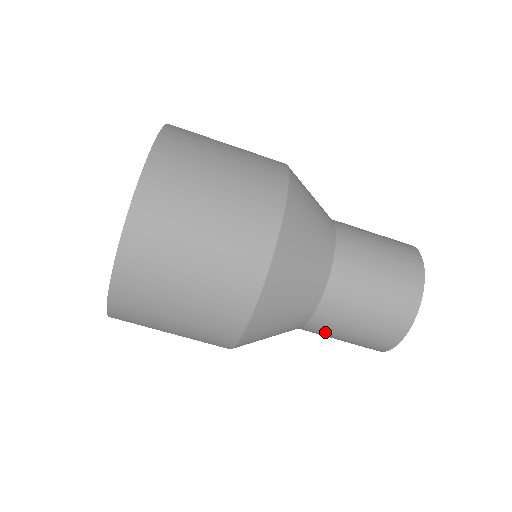
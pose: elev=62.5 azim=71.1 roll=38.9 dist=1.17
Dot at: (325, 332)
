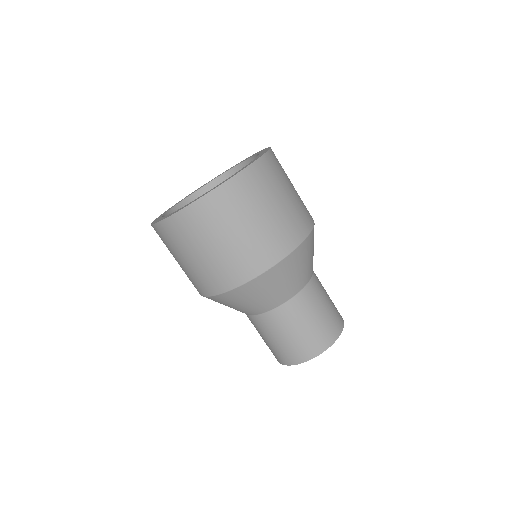
Dot at: (262, 328)
